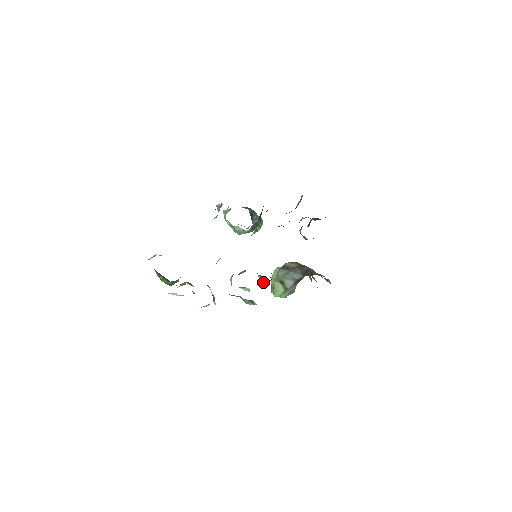
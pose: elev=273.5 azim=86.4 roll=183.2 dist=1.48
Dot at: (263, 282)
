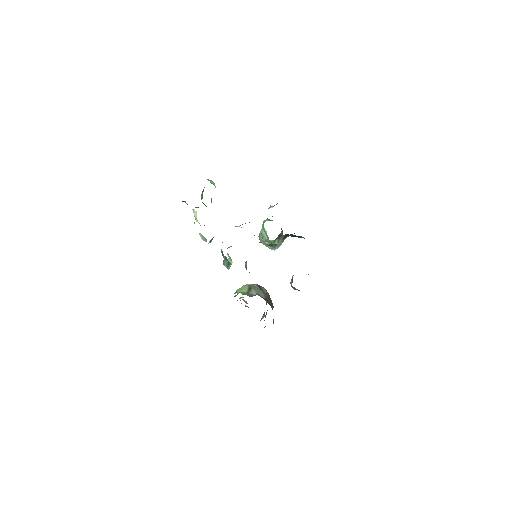
Dot at: (245, 267)
